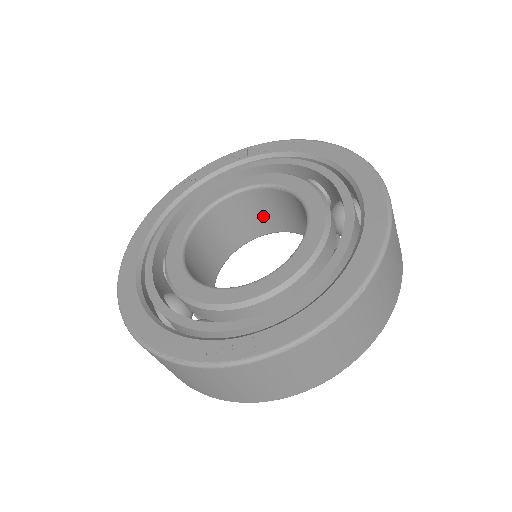
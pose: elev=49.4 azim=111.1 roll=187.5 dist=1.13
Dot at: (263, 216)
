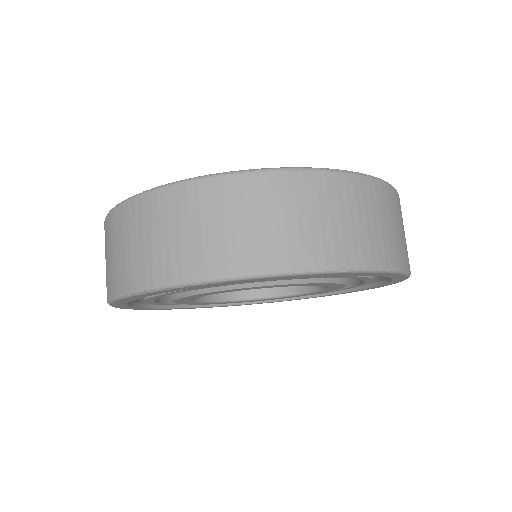
Dot at: occluded
